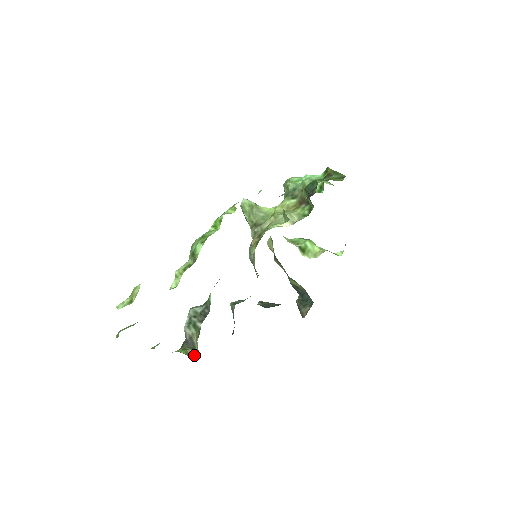
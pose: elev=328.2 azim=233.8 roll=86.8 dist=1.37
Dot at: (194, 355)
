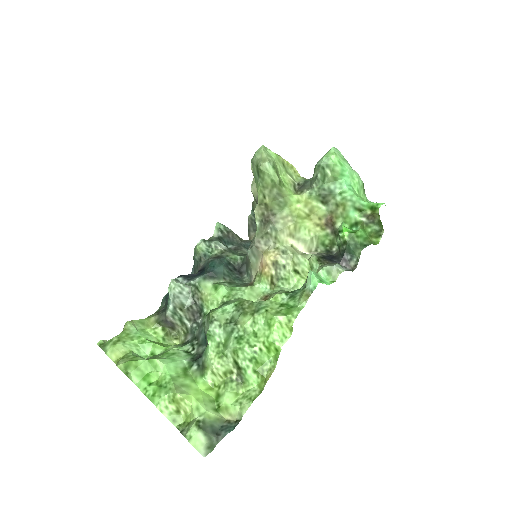
Dot at: (172, 333)
